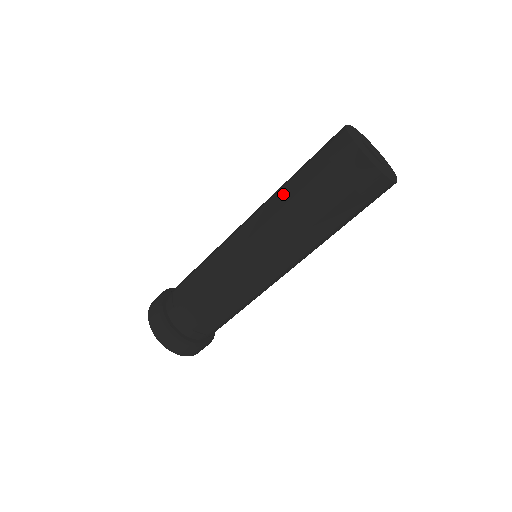
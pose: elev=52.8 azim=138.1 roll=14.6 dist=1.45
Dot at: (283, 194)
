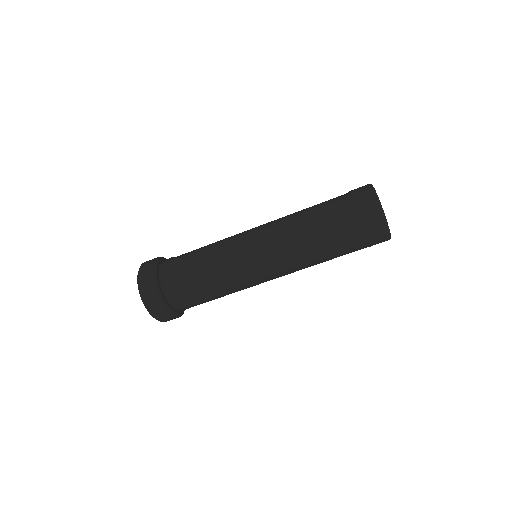
Dot at: (312, 237)
